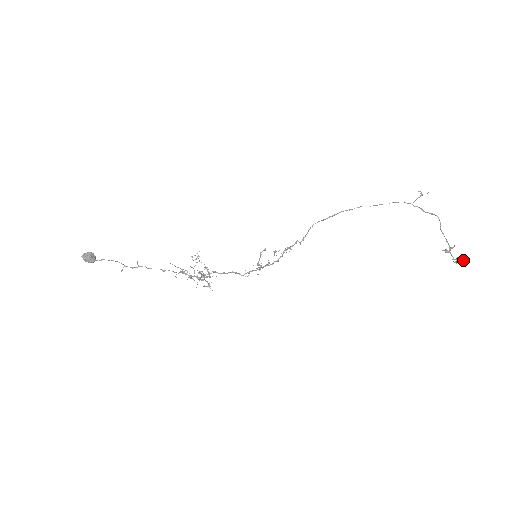
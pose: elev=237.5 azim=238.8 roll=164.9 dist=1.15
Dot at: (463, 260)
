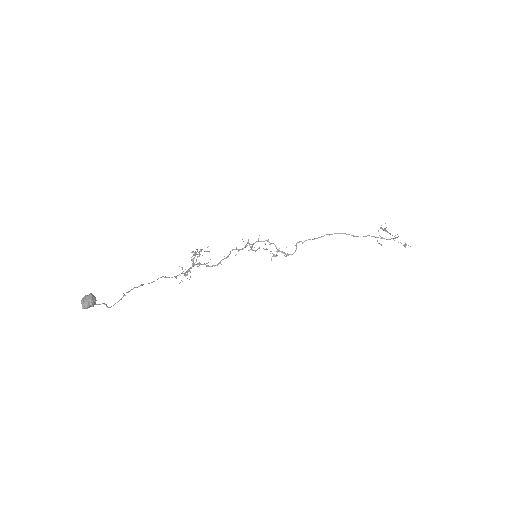
Dot at: occluded
